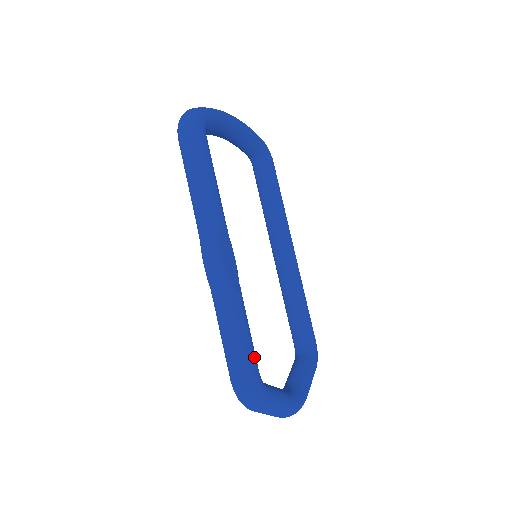
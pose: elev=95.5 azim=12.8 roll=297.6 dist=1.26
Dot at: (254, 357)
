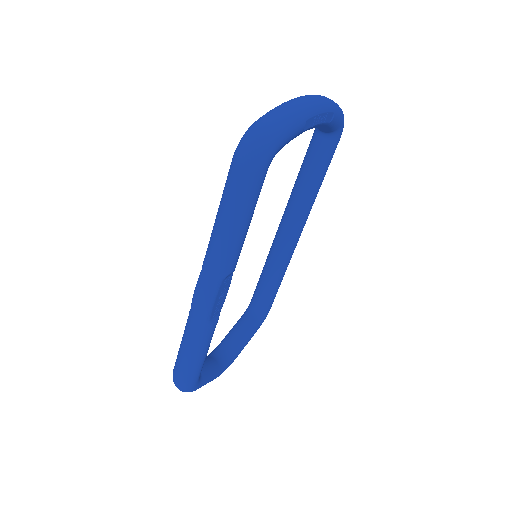
Dot at: (201, 368)
